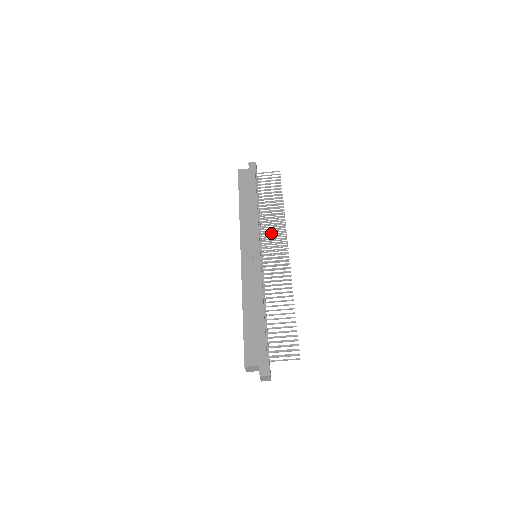
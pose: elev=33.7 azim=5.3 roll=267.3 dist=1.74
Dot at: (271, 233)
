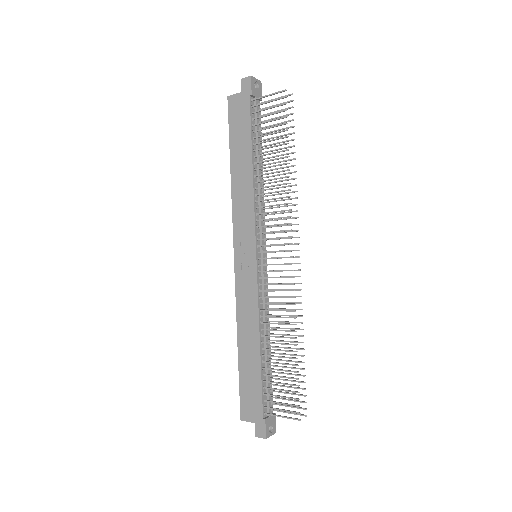
Dot at: occluded
